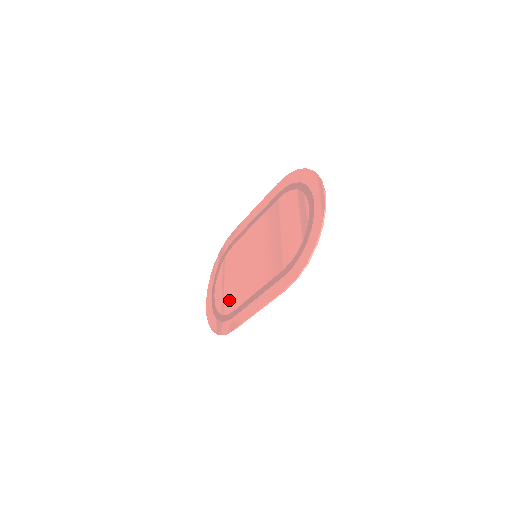
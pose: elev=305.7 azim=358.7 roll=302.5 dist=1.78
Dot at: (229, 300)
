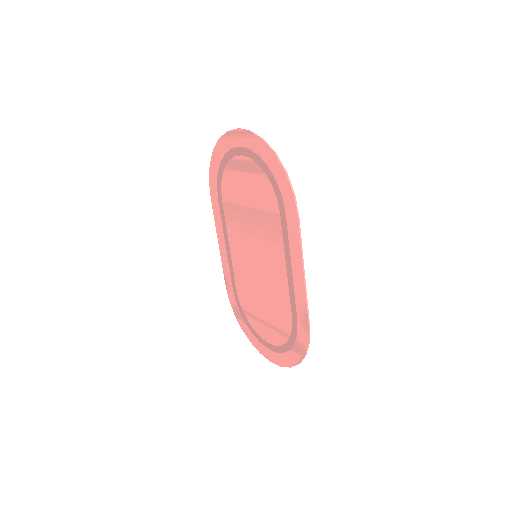
Dot at: (279, 318)
